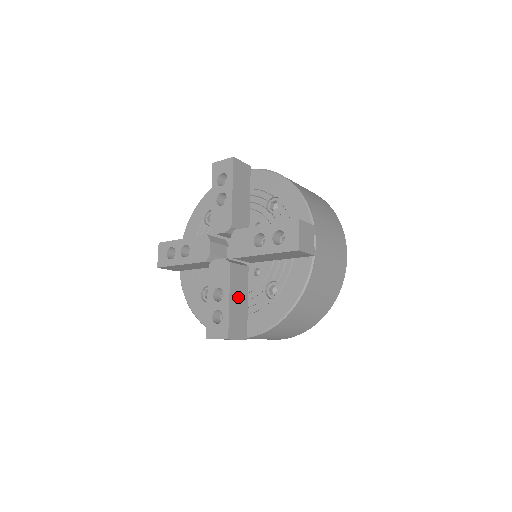
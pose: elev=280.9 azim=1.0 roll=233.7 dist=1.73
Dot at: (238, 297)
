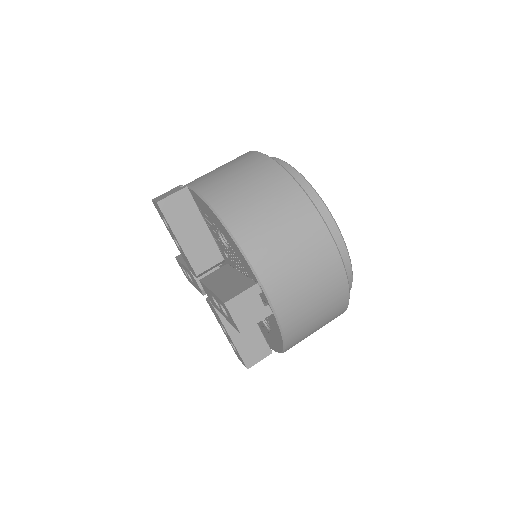
Dot at: occluded
